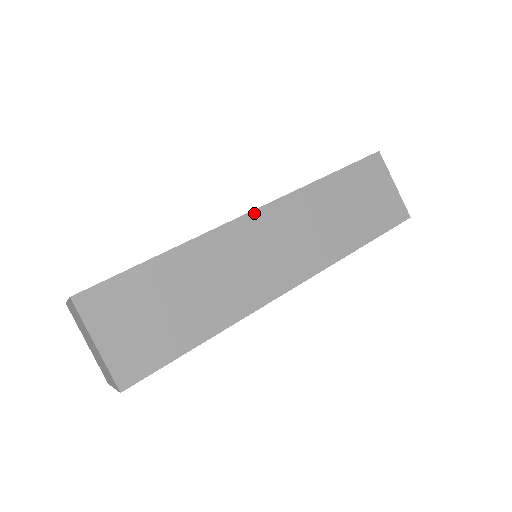
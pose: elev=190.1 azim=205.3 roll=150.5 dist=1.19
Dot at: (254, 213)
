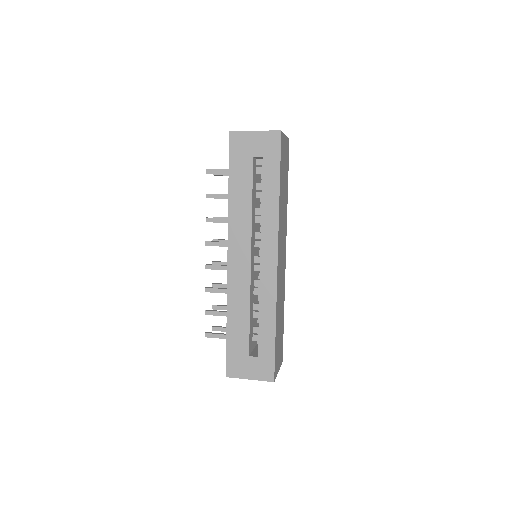
Dot at: (278, 262)
